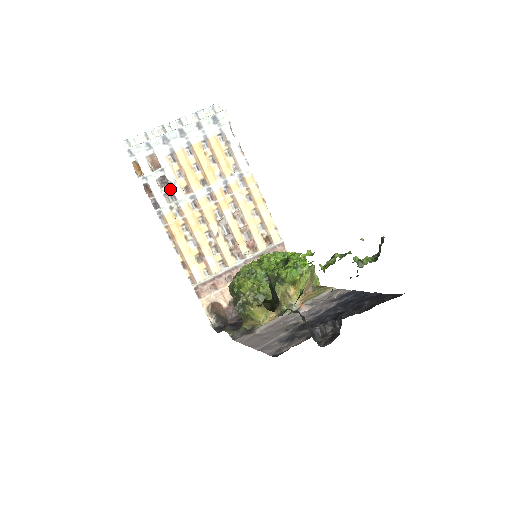
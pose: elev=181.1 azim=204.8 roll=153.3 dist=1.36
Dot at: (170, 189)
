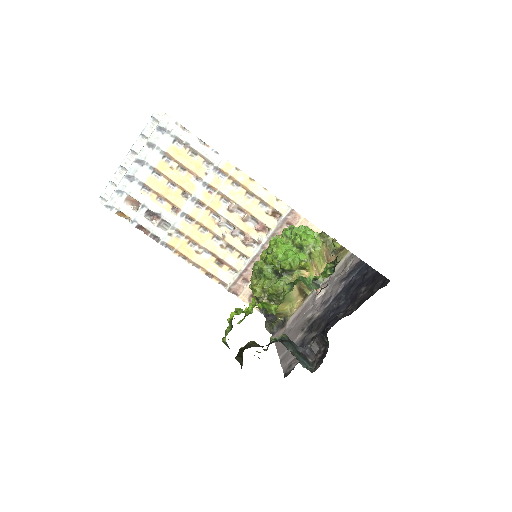
Dot at: (160, 218)
